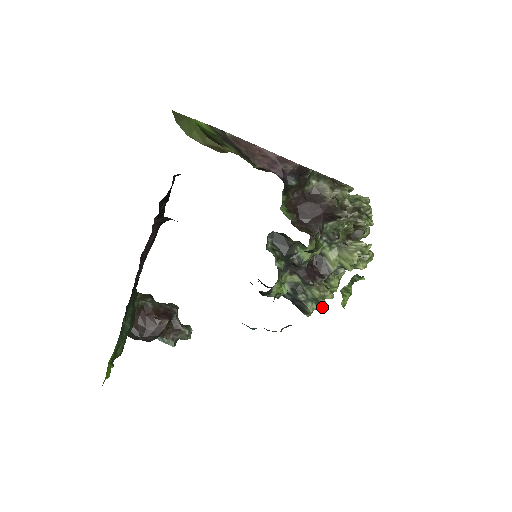
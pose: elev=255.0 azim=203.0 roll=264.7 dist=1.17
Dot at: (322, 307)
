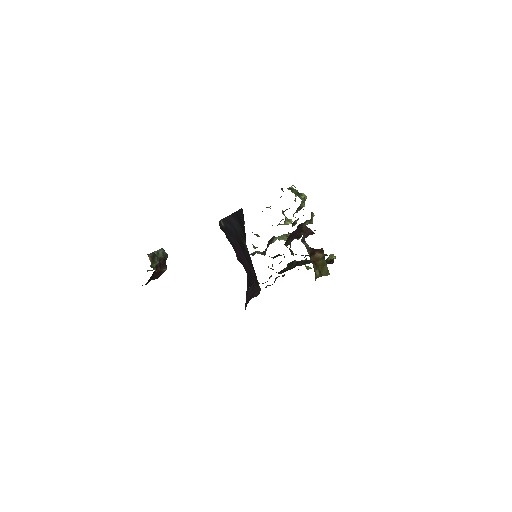
Dot at: occluded
